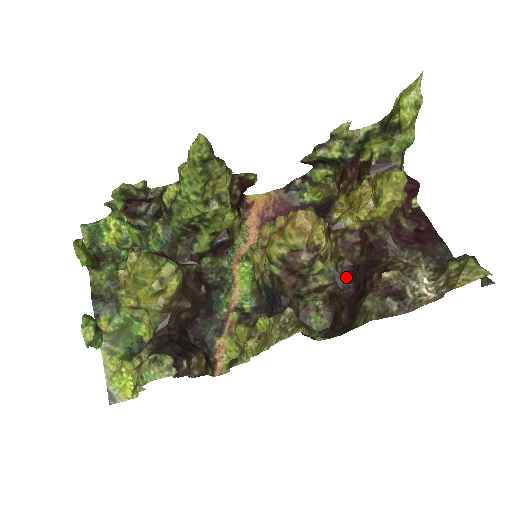
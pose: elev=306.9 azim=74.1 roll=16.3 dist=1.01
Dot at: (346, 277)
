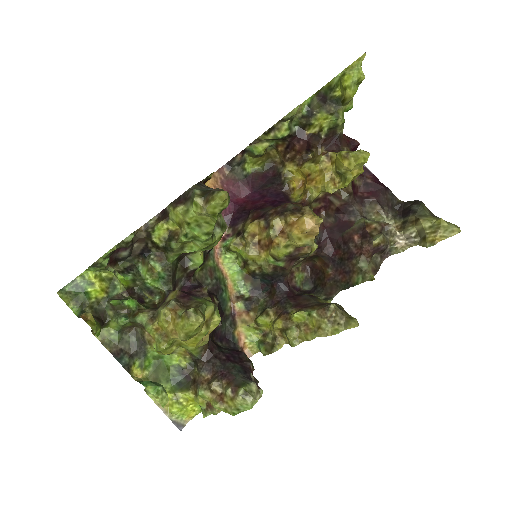
Dot at: (324, 241)
